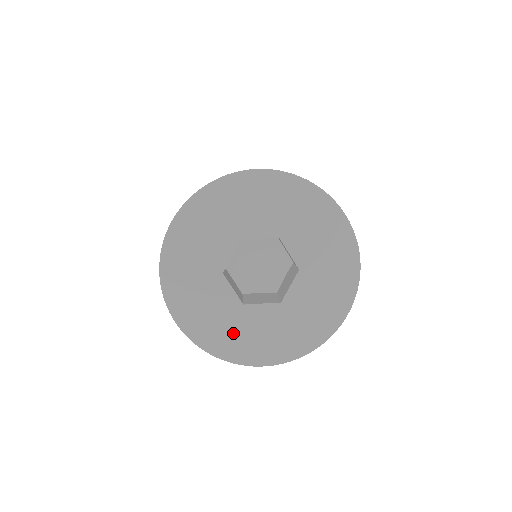
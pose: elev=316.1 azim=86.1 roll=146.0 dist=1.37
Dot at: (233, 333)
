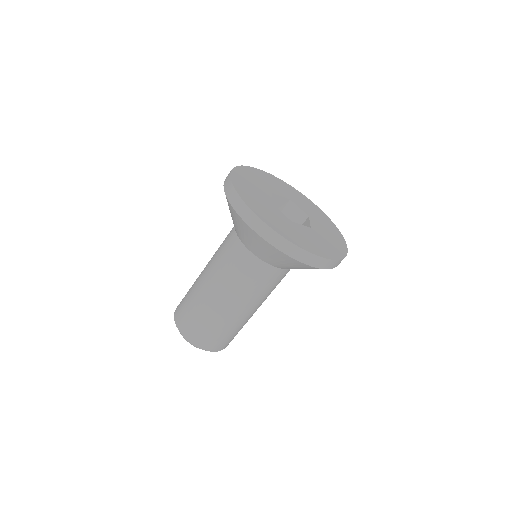
Dot at: (296, 234)
